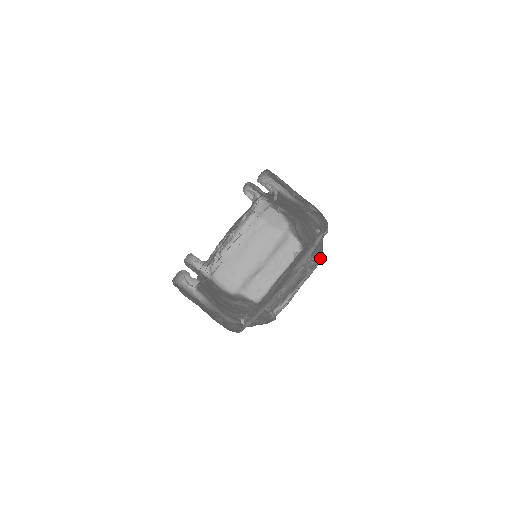
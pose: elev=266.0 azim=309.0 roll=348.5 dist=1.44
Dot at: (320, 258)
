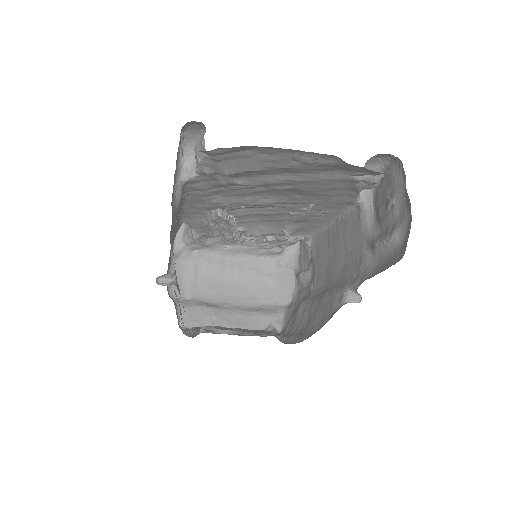
Dot at: (306, 337)
